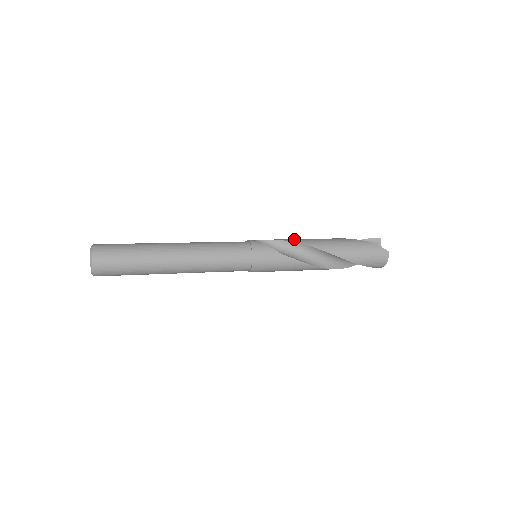
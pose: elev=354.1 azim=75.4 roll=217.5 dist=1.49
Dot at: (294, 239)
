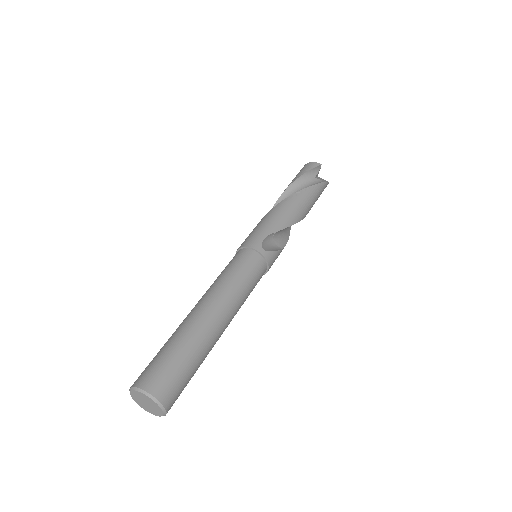
Dot at: (284, 220)
